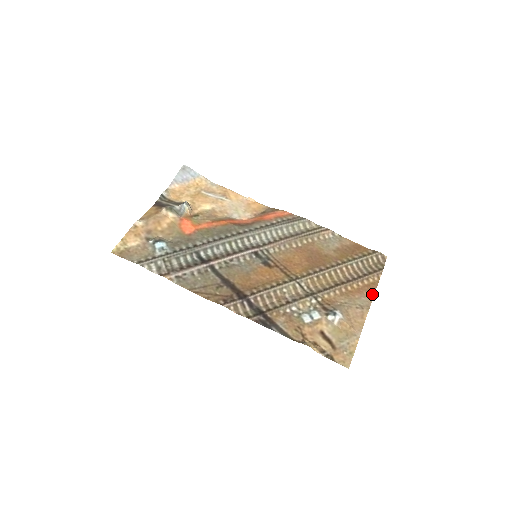
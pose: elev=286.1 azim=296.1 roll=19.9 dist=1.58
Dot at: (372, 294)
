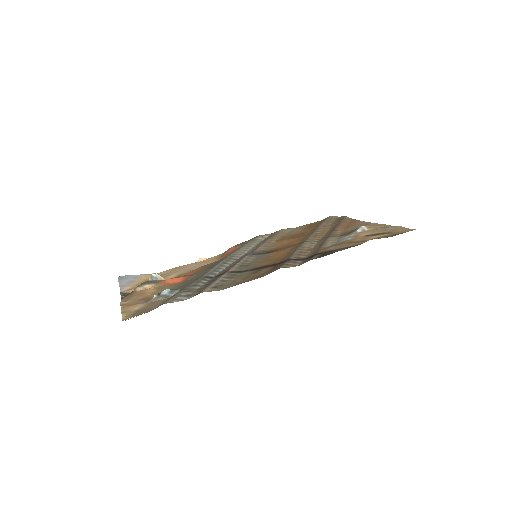
Dot at: (360, 221)
